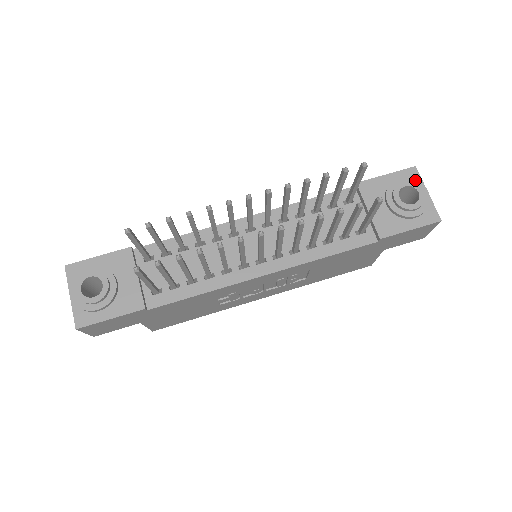
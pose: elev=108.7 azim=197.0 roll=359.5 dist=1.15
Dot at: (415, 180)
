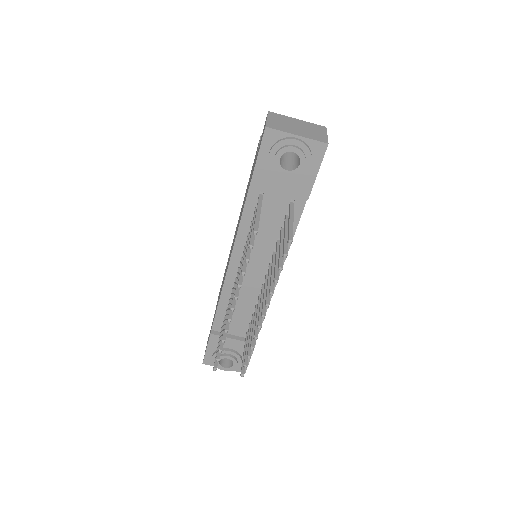
Dot at: (279, 143)
